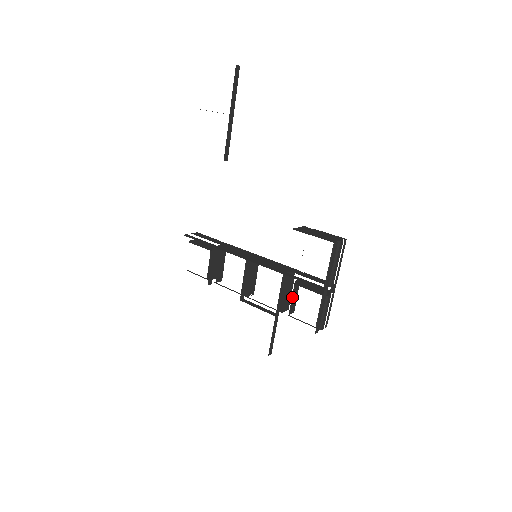
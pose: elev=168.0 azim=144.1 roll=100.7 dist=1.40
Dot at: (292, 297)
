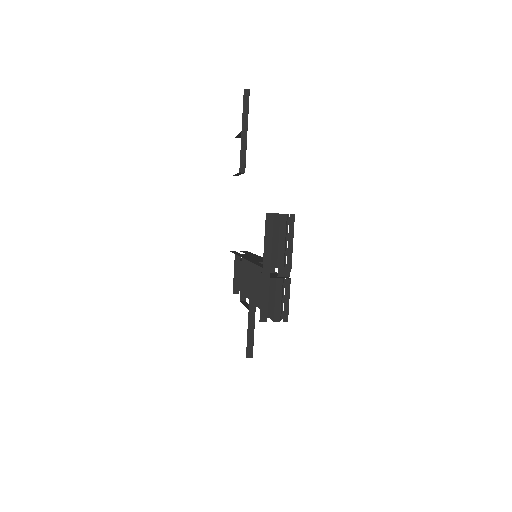
Dot at: occluded
